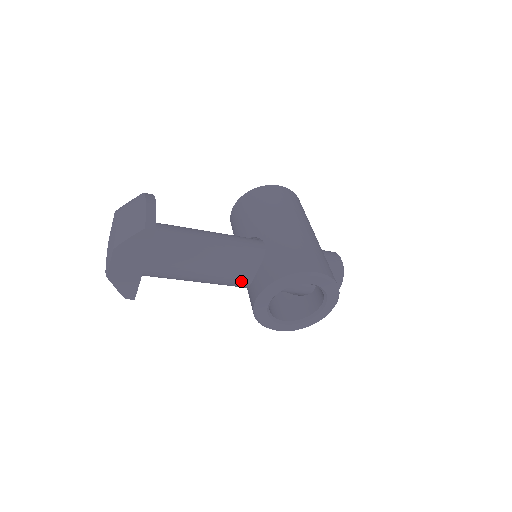
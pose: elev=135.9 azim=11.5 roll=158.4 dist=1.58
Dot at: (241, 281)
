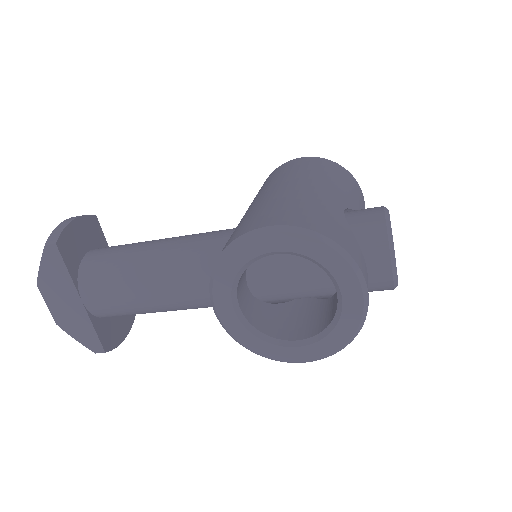
Dot at: occluded
